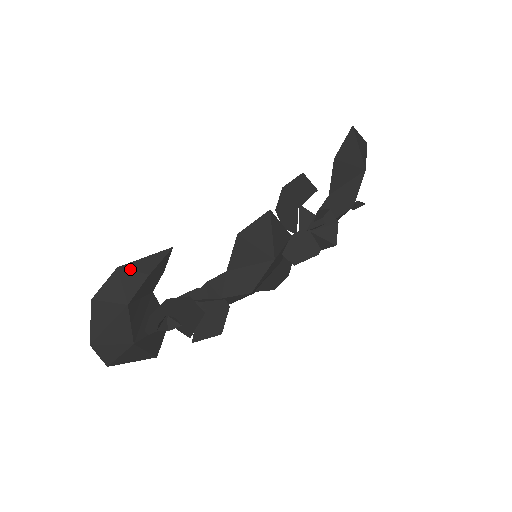
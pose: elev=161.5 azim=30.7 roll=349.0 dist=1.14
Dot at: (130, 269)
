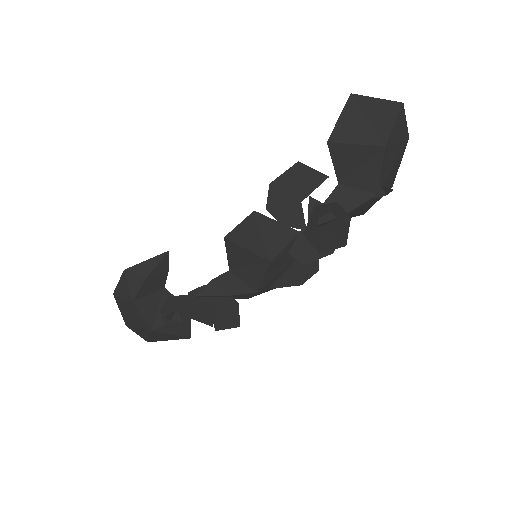
Dot at: (133, 271)
